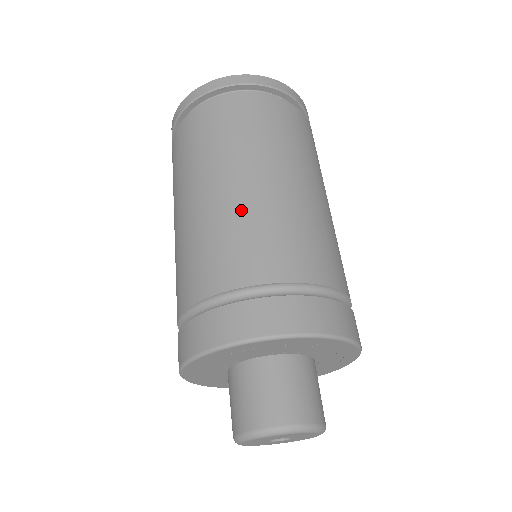
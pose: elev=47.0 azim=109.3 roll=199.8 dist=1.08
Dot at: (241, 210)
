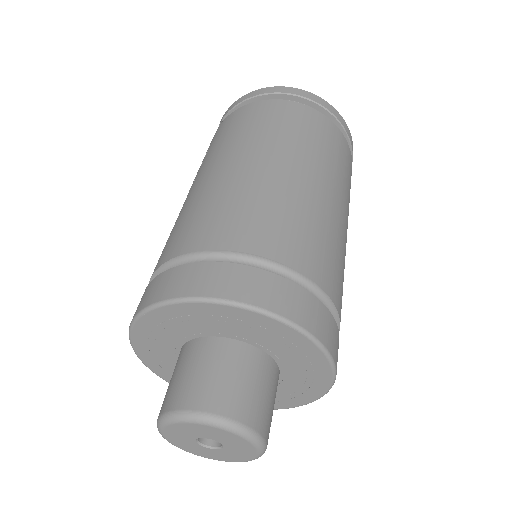
Dot at: (306, 203)
